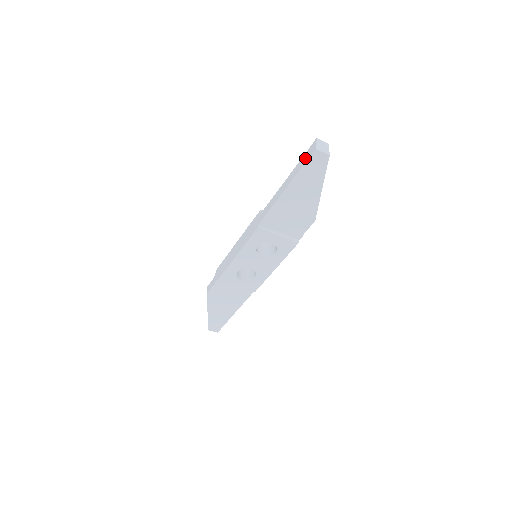
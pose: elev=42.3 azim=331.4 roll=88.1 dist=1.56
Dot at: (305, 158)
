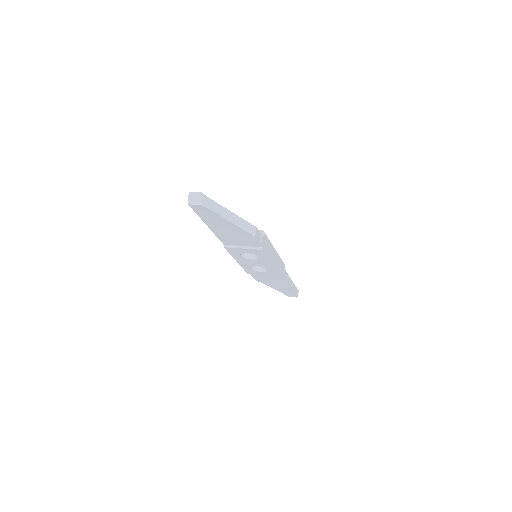
Dot at: occluded
